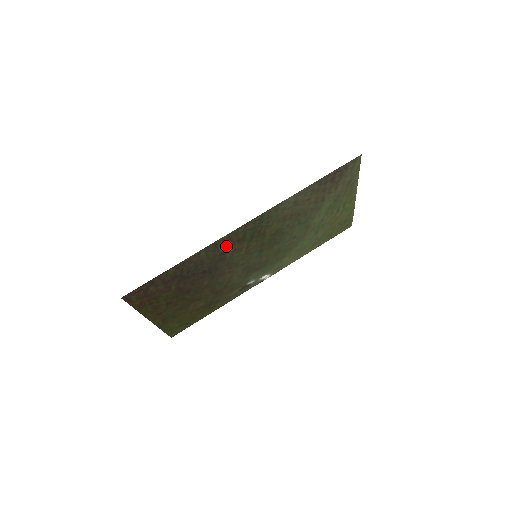
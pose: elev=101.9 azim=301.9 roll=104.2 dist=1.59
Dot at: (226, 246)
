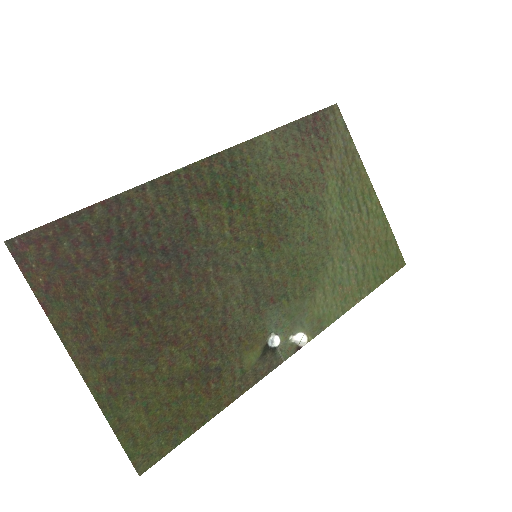
Dot at: (190, 198)
